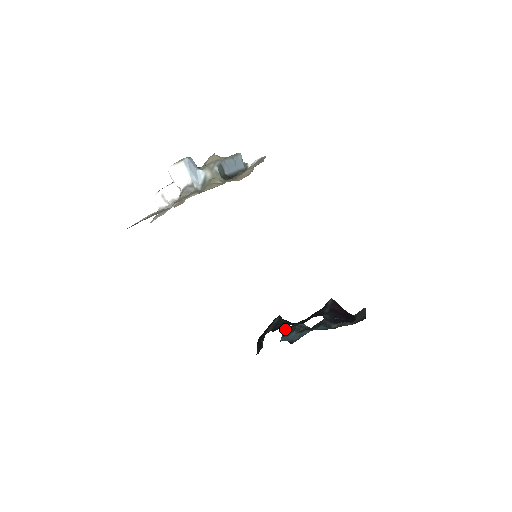
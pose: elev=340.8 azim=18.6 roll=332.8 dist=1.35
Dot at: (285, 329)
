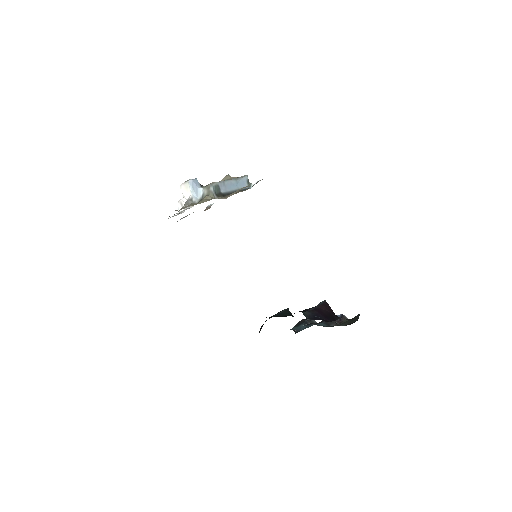
Dot at: (299, 321)
